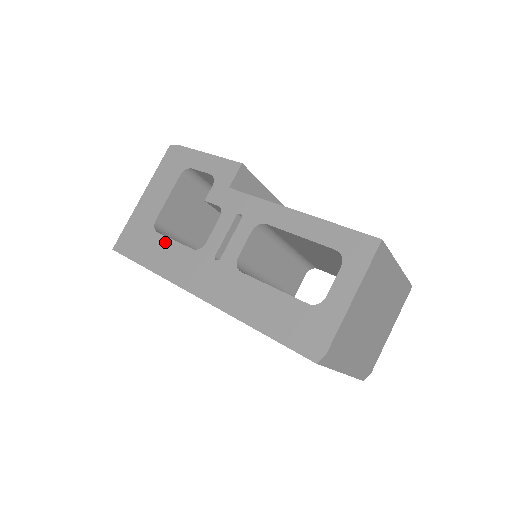
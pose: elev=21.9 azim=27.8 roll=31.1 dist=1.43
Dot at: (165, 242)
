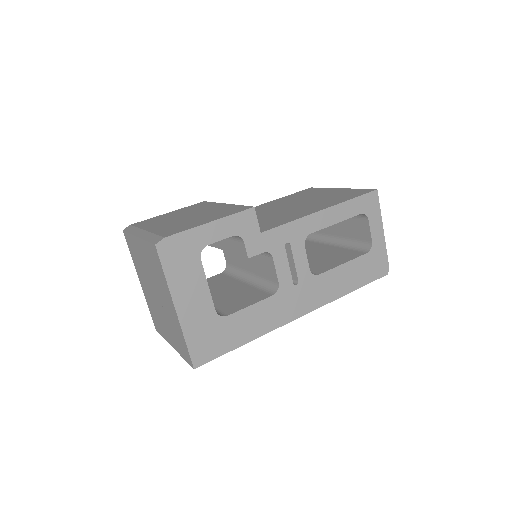
Dot at: (244, 314)
